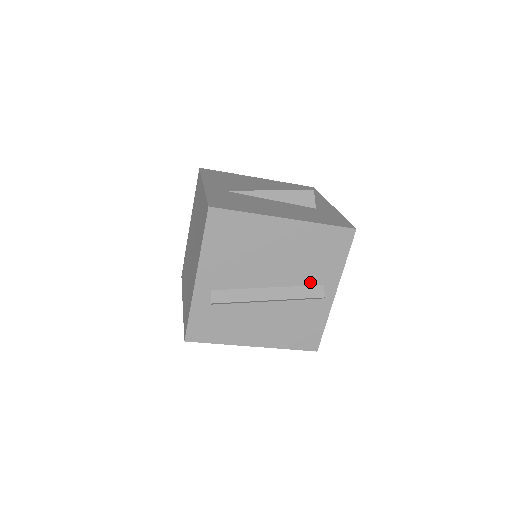
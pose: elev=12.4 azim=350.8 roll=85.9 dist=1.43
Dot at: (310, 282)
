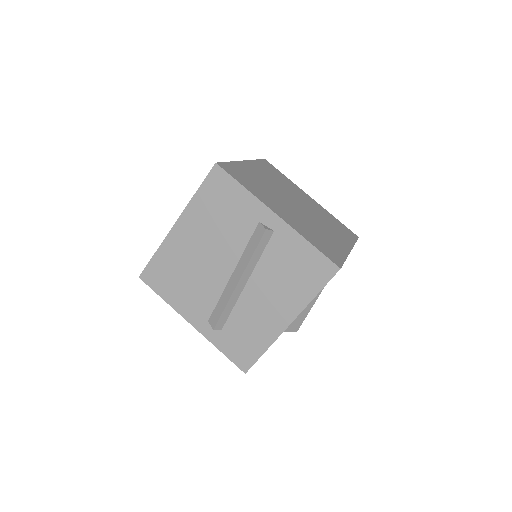
Dot at: (248, 234)
